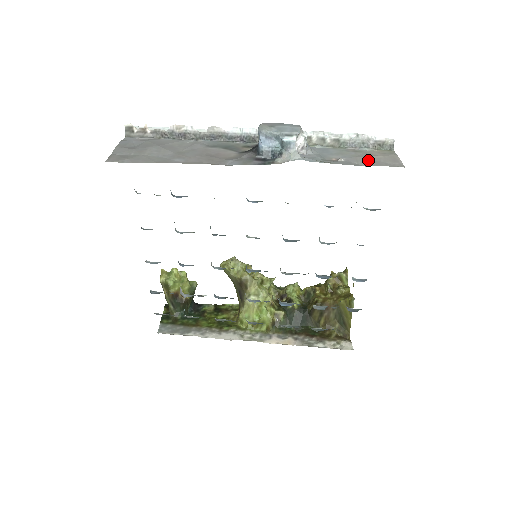
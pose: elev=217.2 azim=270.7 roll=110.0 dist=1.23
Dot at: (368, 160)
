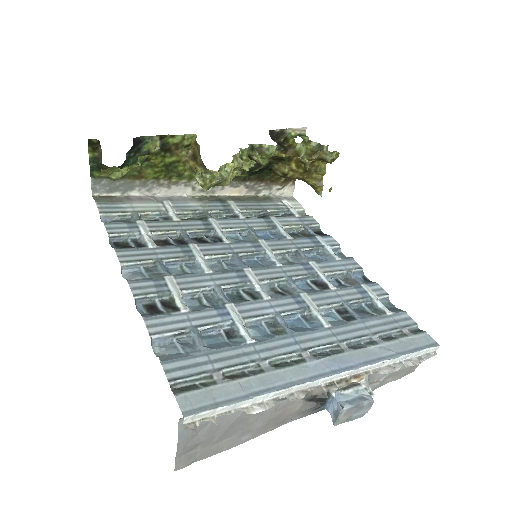
Dot at: (398, 374)
